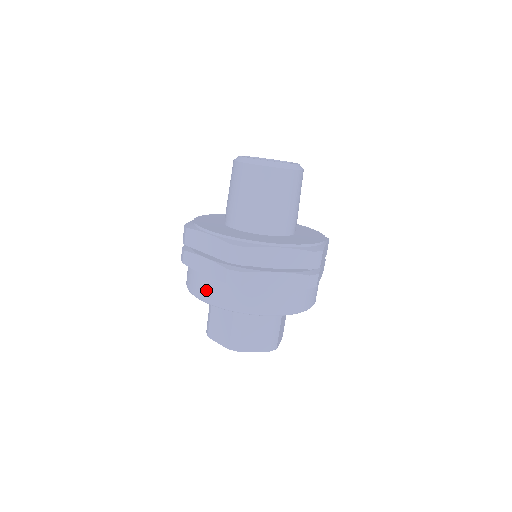
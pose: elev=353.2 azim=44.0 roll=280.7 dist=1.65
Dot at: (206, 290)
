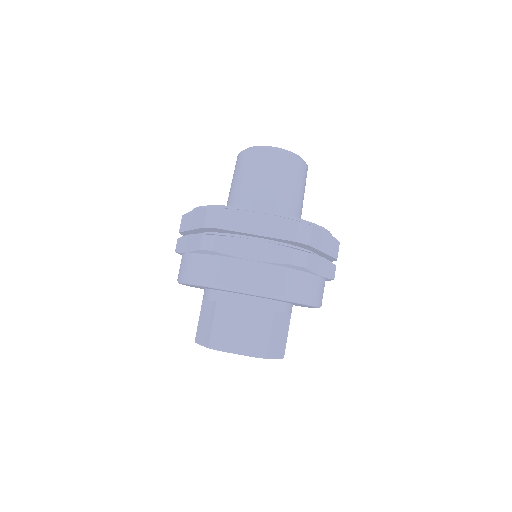
Dot at: (186, 268)
